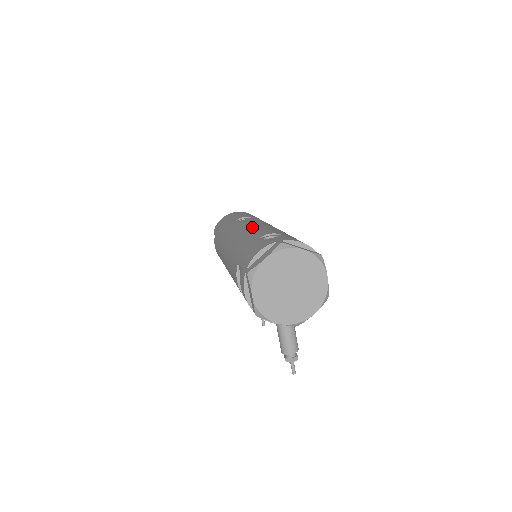
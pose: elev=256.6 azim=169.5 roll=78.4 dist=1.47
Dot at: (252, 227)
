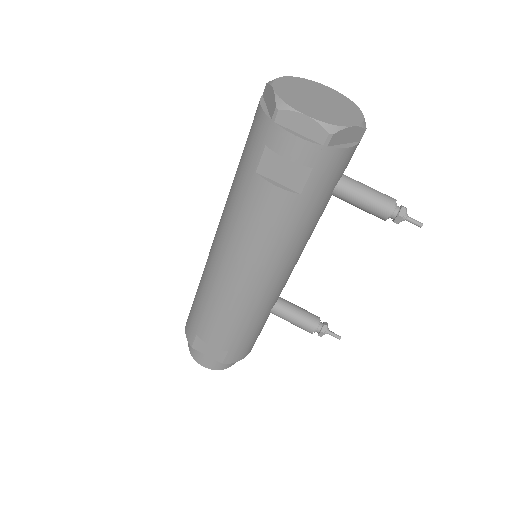
Dot at: occluded
